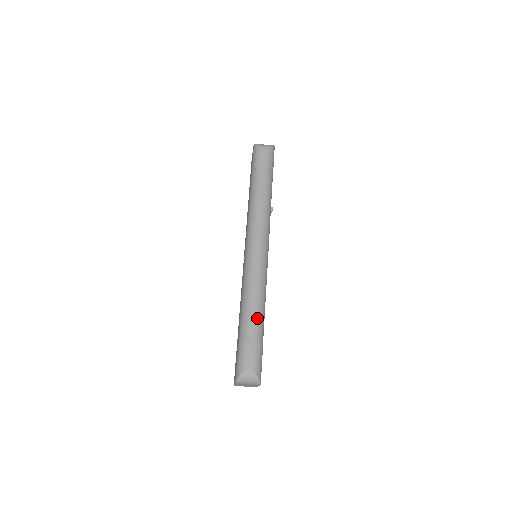
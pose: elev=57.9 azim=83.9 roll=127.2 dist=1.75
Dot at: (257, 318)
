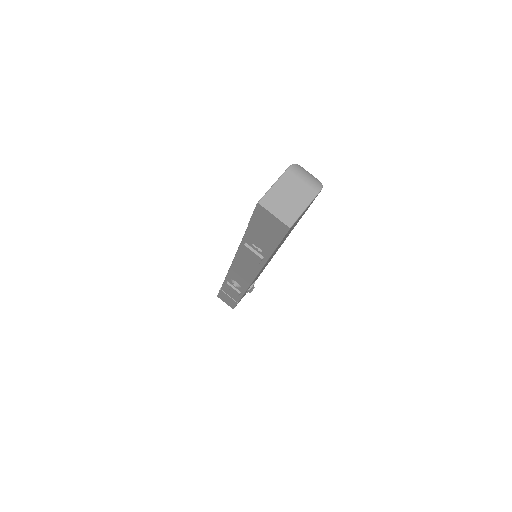
Dot at: occluded
